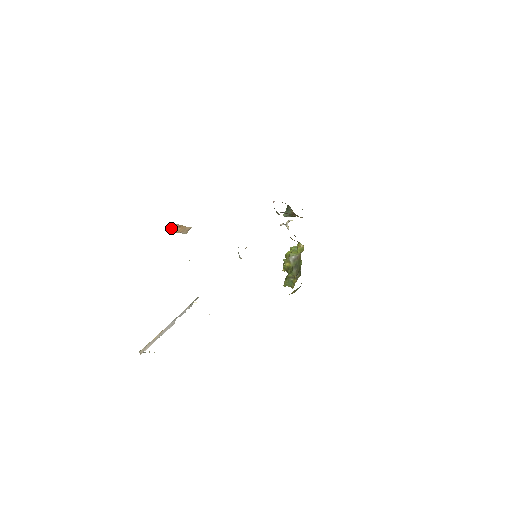
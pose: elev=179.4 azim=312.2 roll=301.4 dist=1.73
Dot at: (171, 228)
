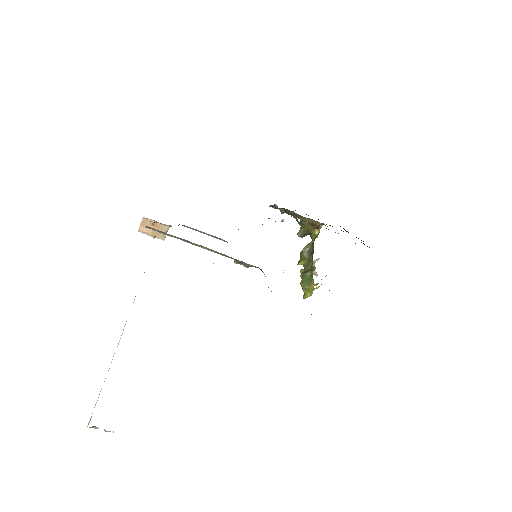
Dot at: (142, 227)
